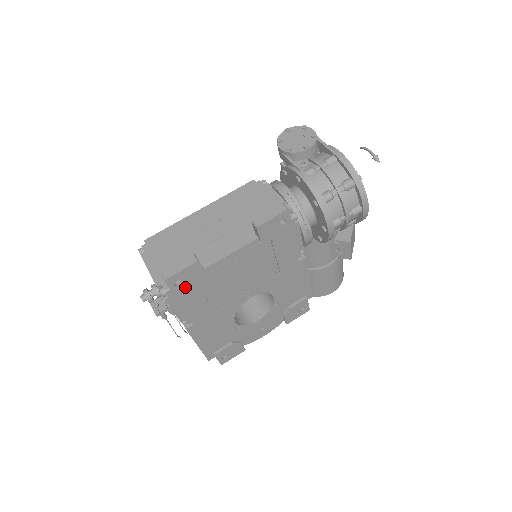
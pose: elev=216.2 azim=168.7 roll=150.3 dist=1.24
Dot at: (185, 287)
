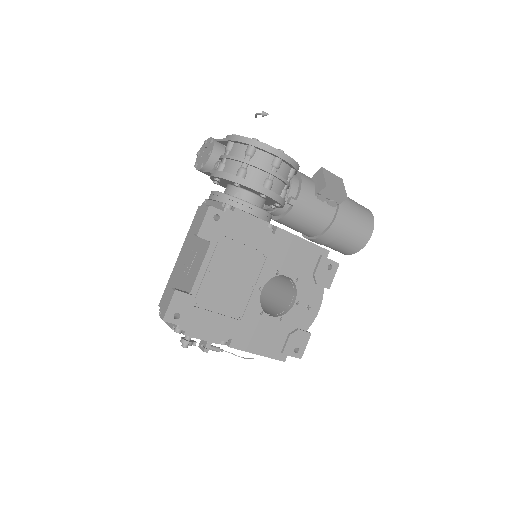
Dot at: (187, 316)
